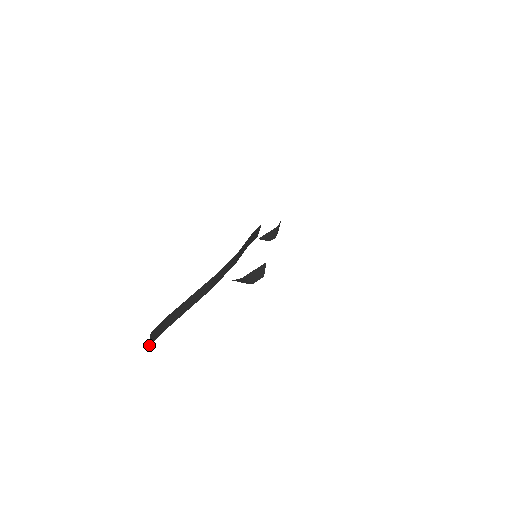
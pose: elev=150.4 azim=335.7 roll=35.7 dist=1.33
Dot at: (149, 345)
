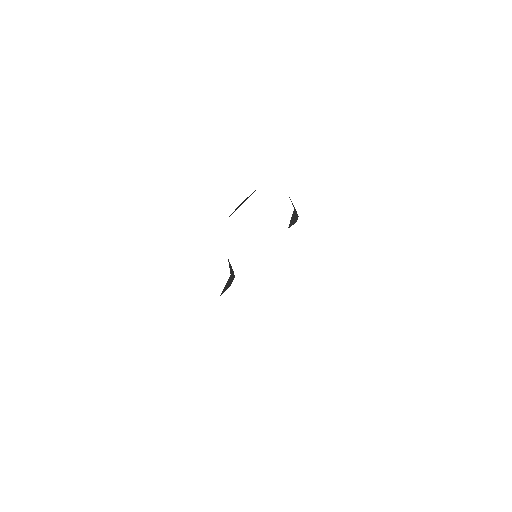
Dot at: occluded
